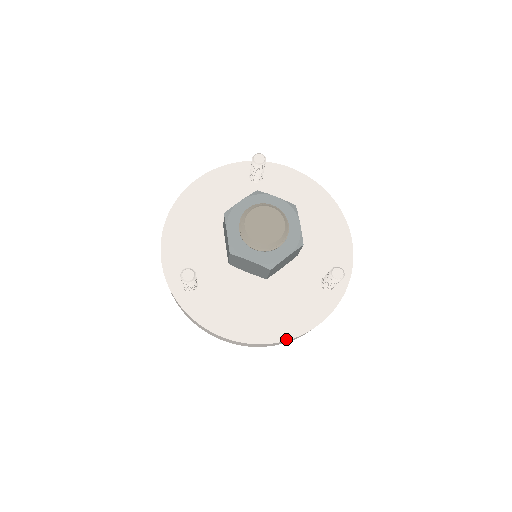
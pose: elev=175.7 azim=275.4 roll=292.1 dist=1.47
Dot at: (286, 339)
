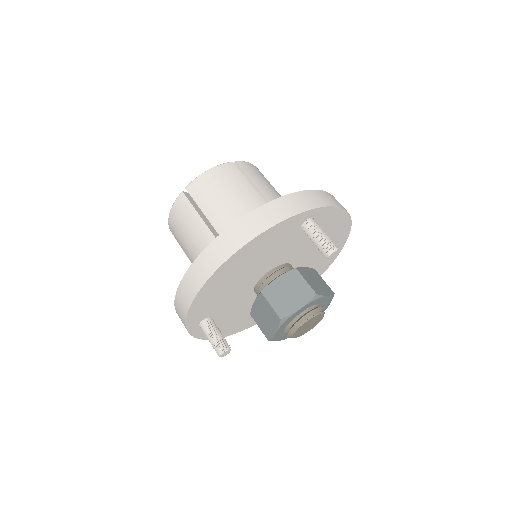
Dot at: occluded
